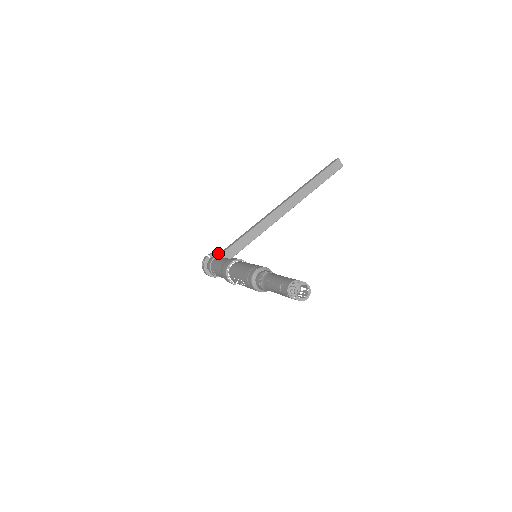
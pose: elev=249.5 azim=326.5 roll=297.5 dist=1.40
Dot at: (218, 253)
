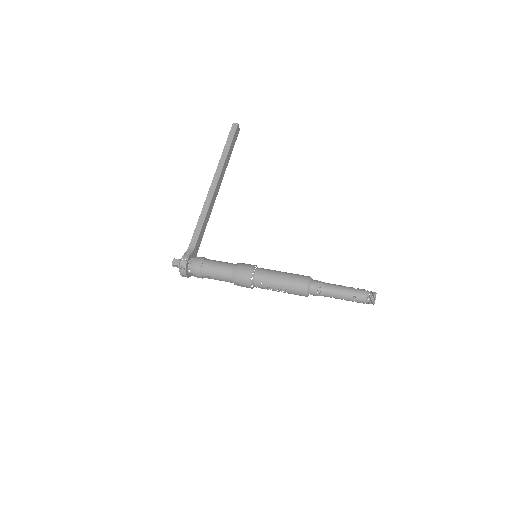
Dot at: (191, 254)
